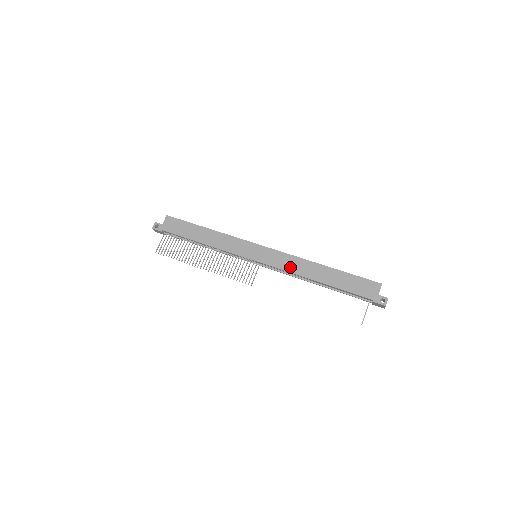
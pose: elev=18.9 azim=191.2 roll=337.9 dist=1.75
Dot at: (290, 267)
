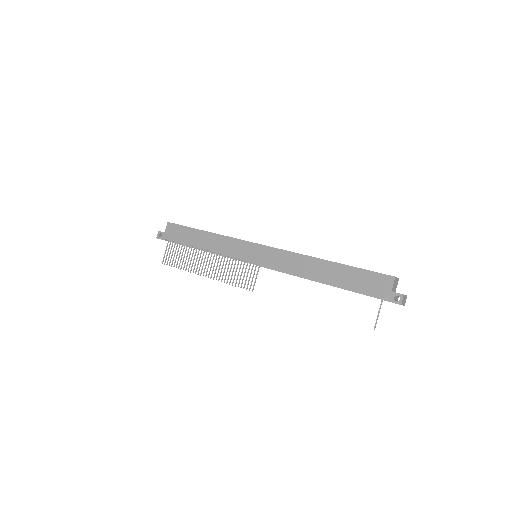
Dot at: (290, 266)
